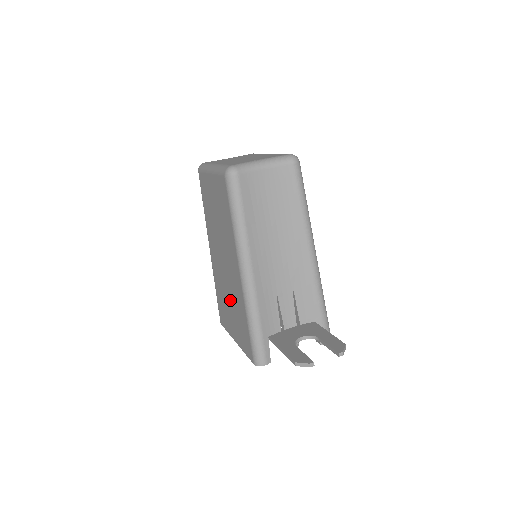
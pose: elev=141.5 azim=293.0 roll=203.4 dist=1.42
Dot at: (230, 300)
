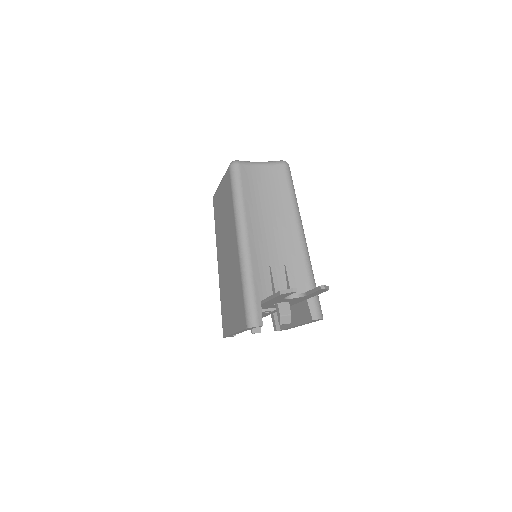
Dot at: (230, 289)
